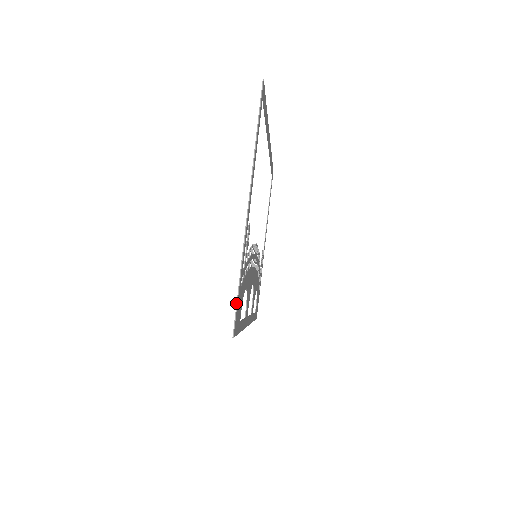
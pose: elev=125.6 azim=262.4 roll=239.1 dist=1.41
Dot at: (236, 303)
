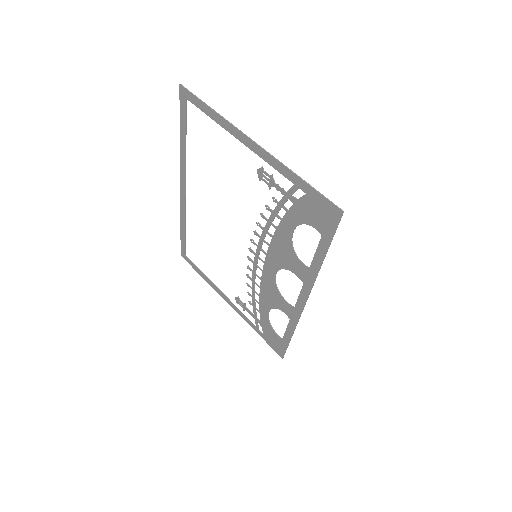
Dot at: (318, 192)
